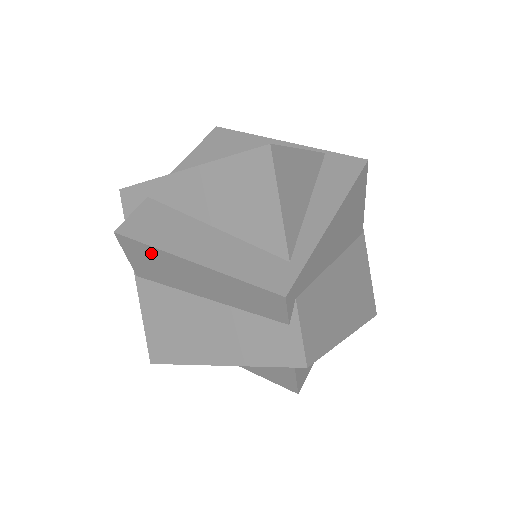
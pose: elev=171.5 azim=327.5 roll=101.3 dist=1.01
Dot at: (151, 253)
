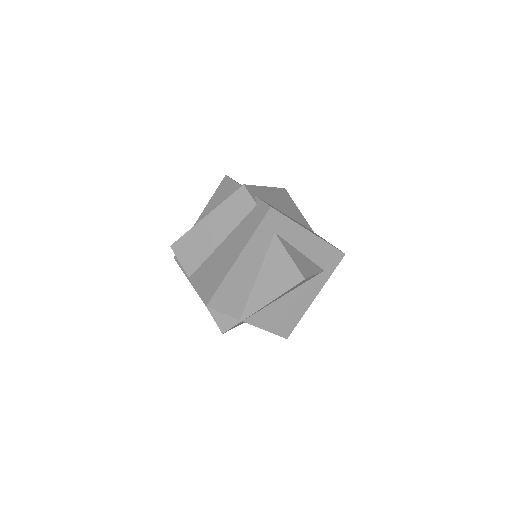
Dot at: (189, 238)
